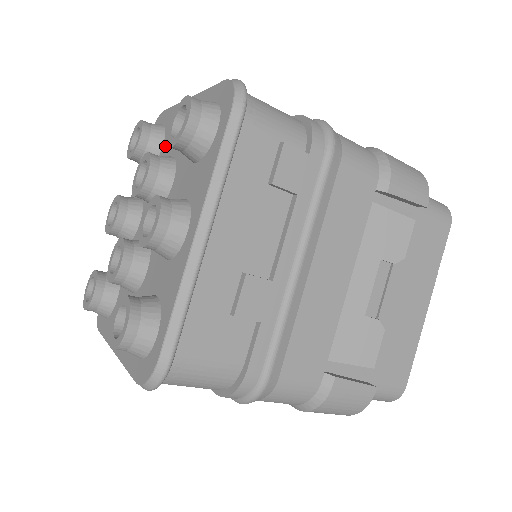
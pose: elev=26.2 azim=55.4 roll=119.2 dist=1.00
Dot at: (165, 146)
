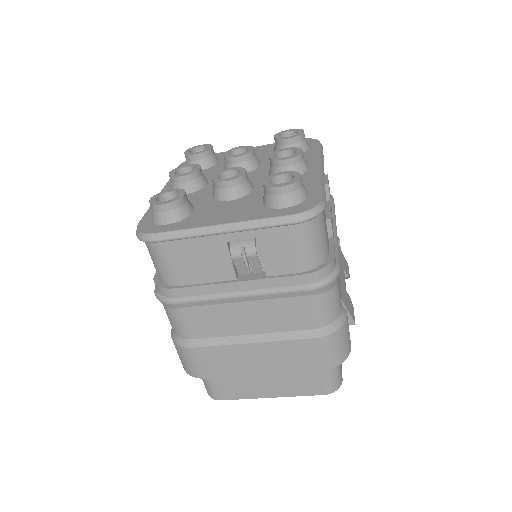
Dot at: occluded
